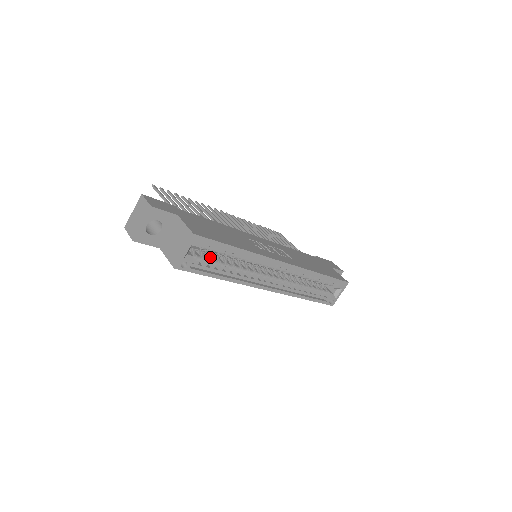
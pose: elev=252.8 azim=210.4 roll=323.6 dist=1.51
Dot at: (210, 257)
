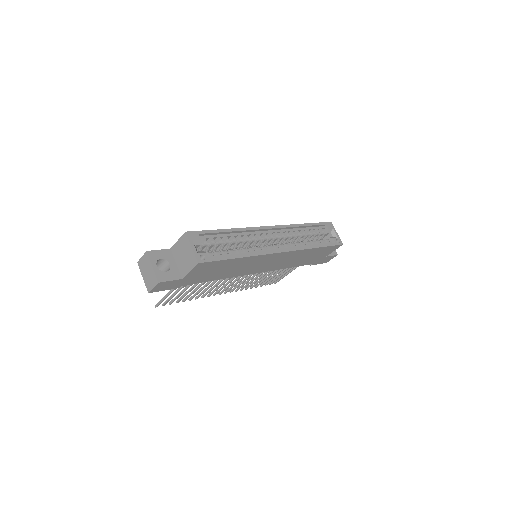
Dot at: occluded
